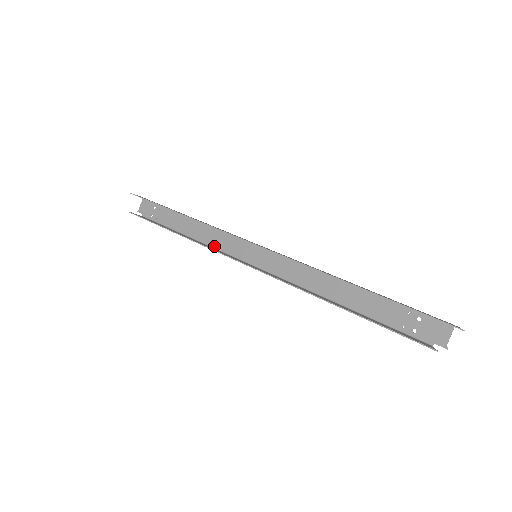
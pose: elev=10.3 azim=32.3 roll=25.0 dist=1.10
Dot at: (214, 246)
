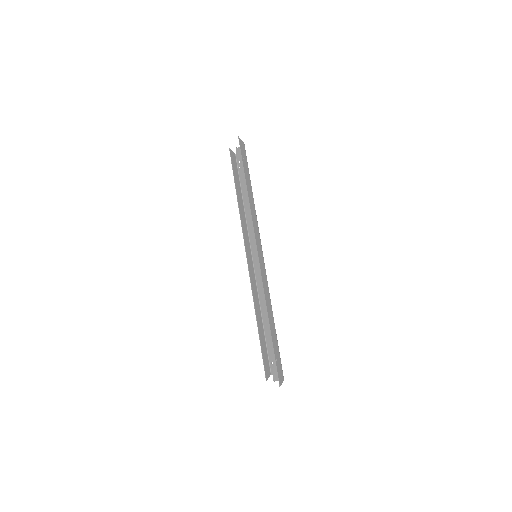
Dot at: (248, 223)
